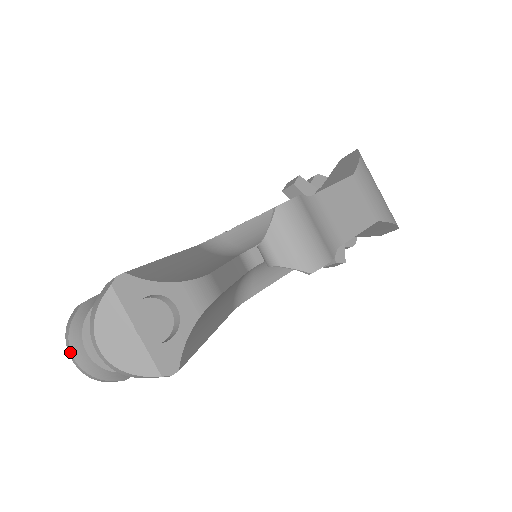
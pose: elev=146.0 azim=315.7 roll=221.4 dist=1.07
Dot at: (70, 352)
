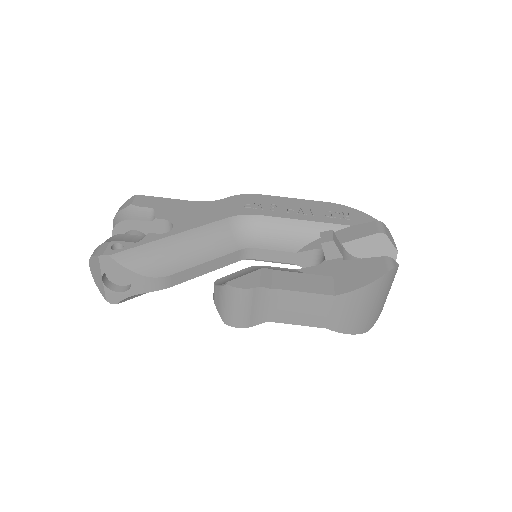
Dot at: occluded
